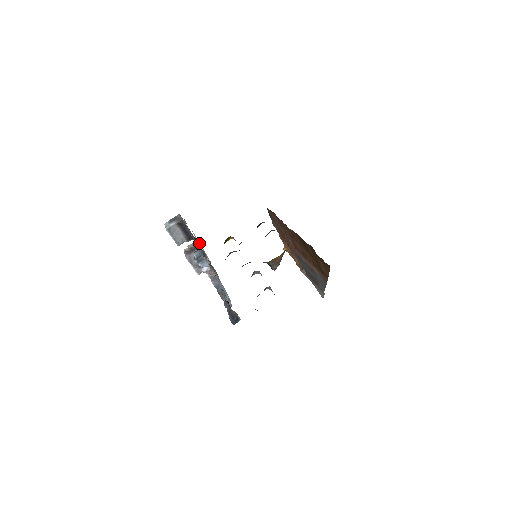
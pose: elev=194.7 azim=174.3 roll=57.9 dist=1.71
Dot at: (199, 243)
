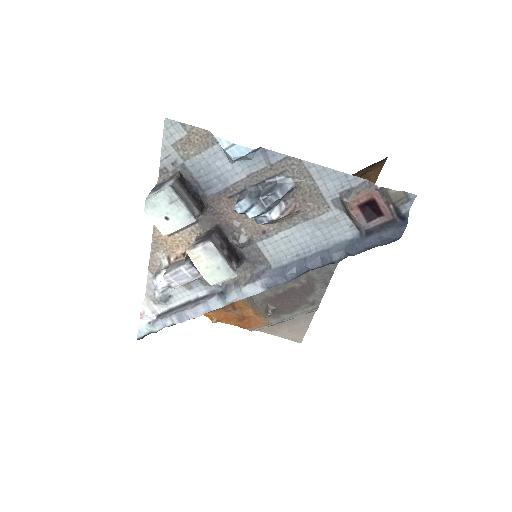
Dot at: (149, 302)
